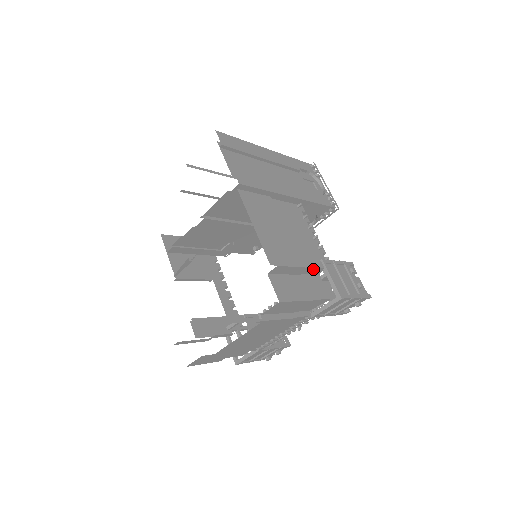
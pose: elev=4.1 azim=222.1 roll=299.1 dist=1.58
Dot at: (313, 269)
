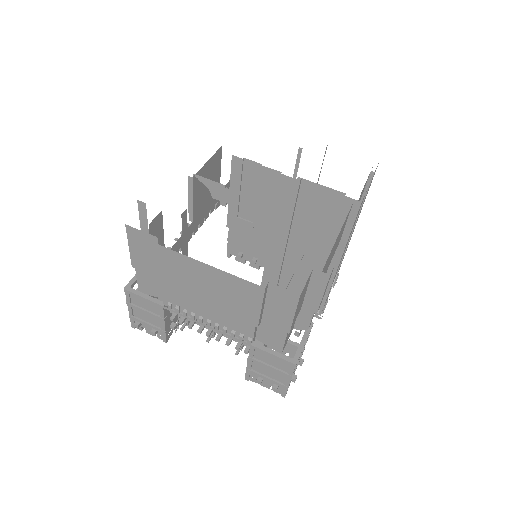
Dot at: (308, 318)
